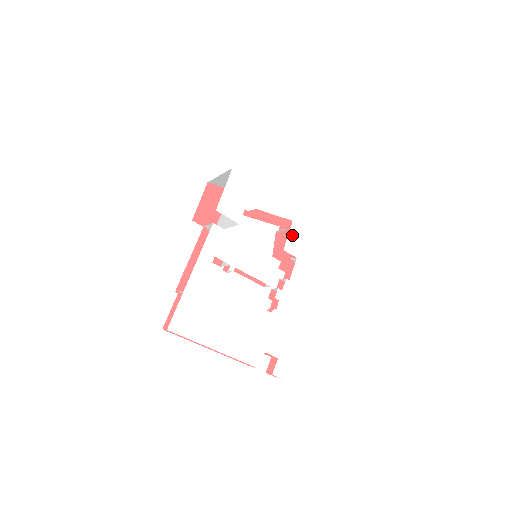
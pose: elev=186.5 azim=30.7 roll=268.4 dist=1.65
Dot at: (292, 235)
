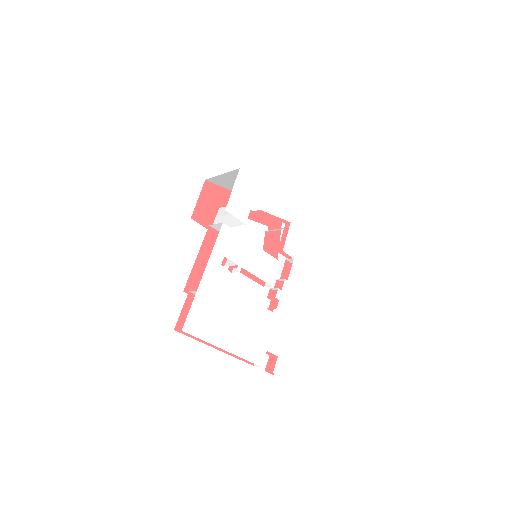
Dot at: (290, 236)
